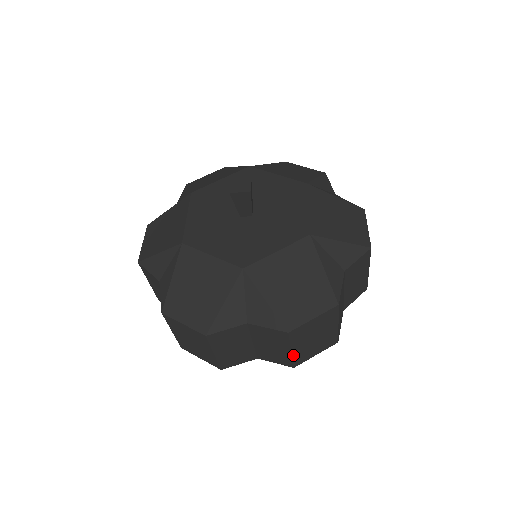
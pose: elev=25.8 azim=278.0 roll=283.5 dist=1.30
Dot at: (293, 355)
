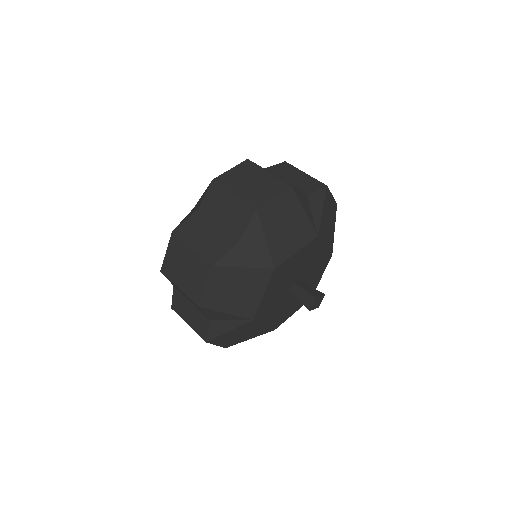
Dot at: occluded
